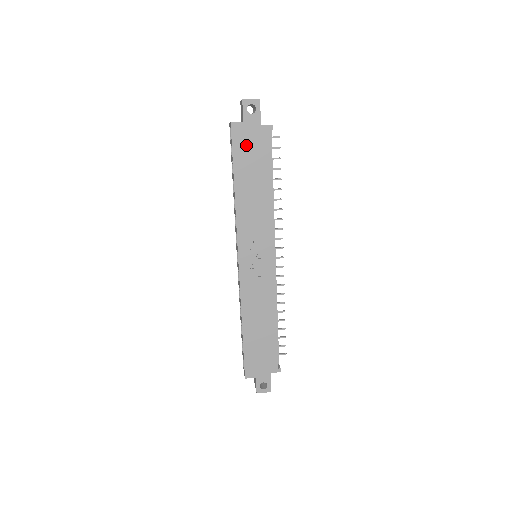
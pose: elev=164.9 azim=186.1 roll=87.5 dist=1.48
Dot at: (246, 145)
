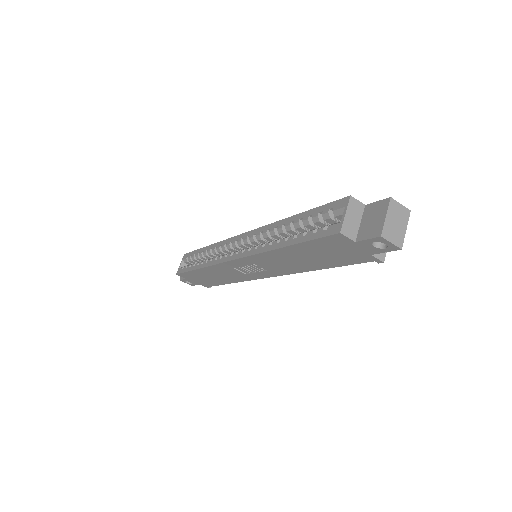
Dot at: (333, 248)
